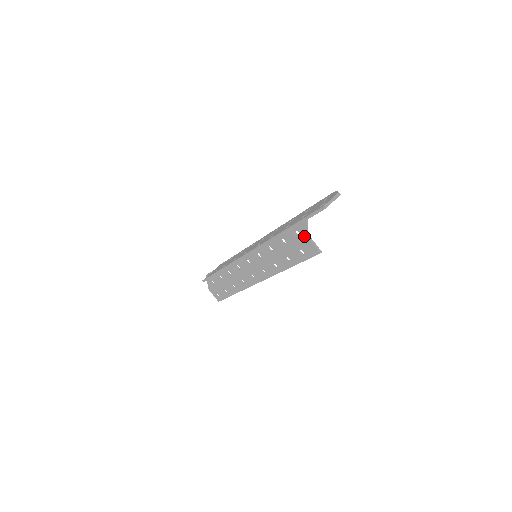
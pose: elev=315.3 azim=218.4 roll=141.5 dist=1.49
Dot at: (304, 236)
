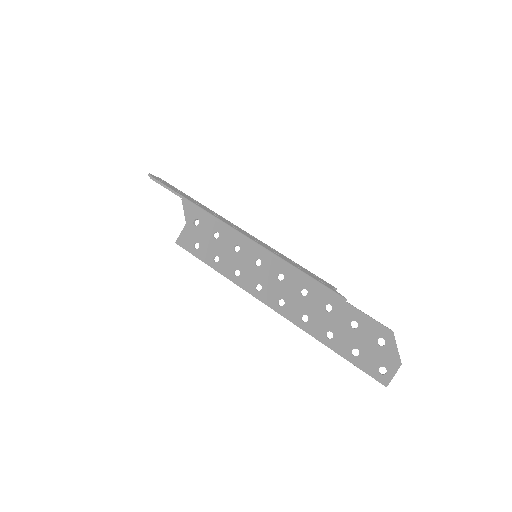
Dot at: occluded
